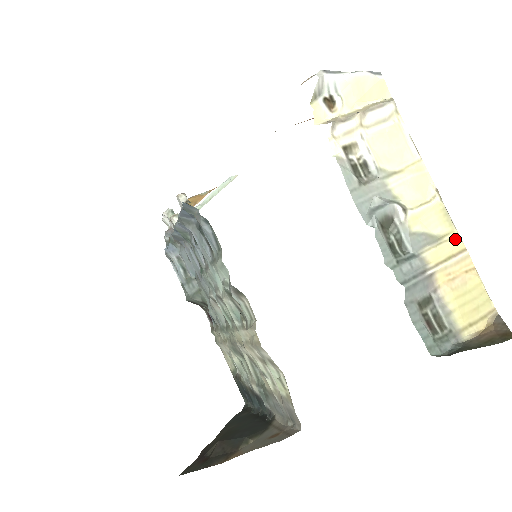
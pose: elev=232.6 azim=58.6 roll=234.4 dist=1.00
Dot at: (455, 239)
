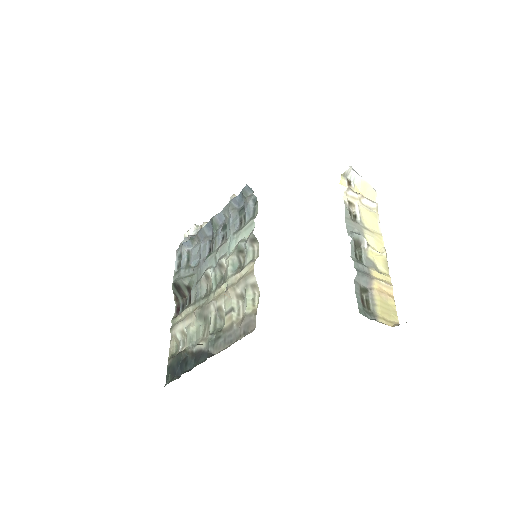
Dot at: (388, 277)
